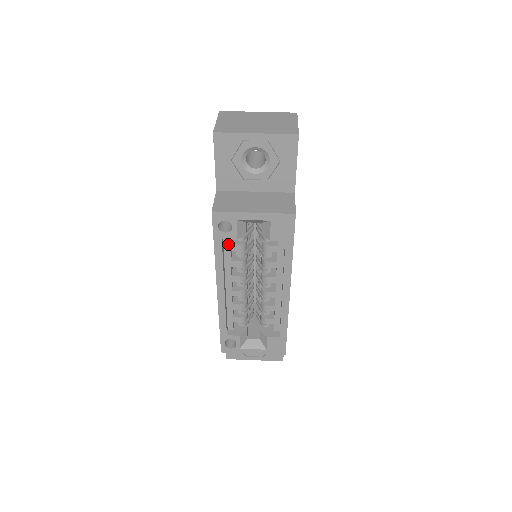
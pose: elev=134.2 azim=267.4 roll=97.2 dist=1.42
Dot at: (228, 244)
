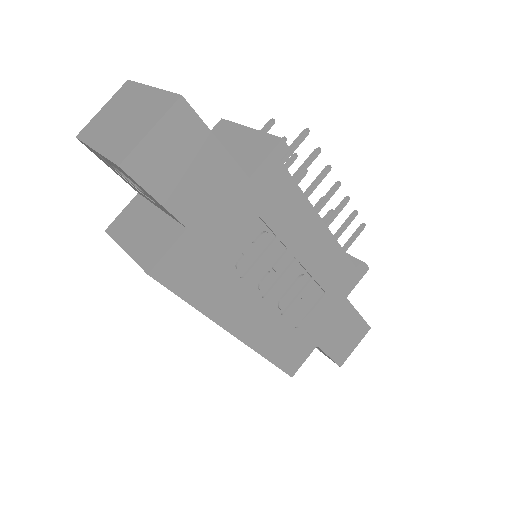
Dot at: occluded
